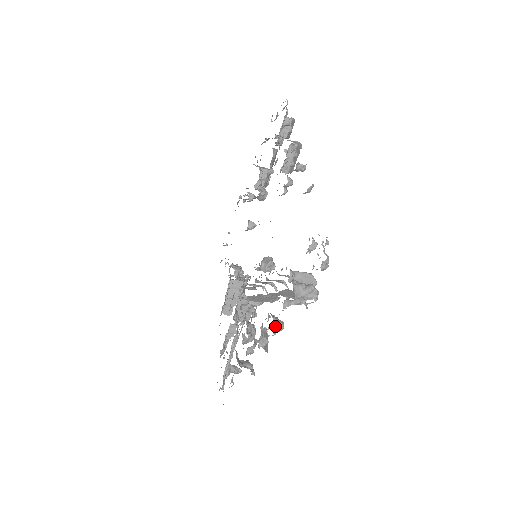
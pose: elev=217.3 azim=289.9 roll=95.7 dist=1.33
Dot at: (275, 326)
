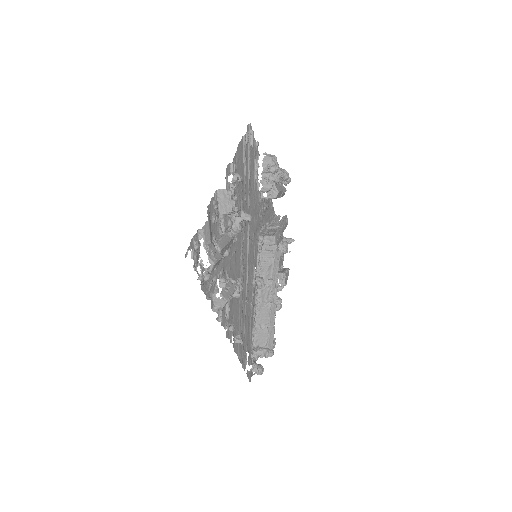
Dot at: occluded
